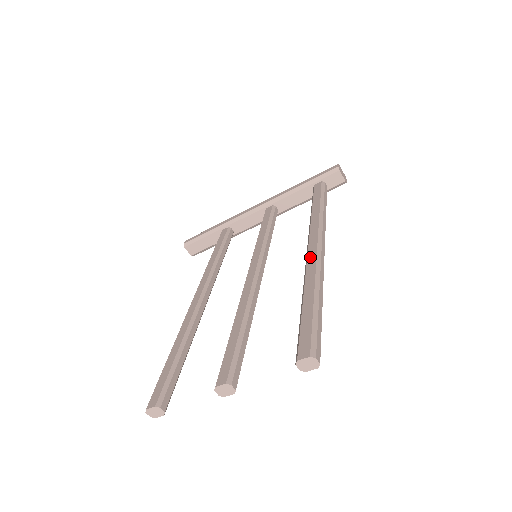
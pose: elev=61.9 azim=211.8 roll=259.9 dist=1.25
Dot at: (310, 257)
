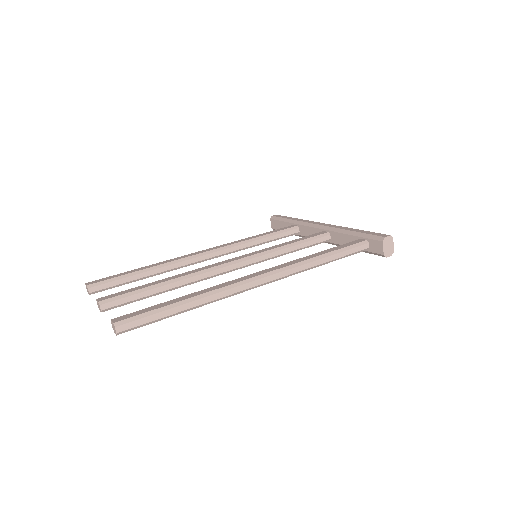
Dot at: (238, 279)
